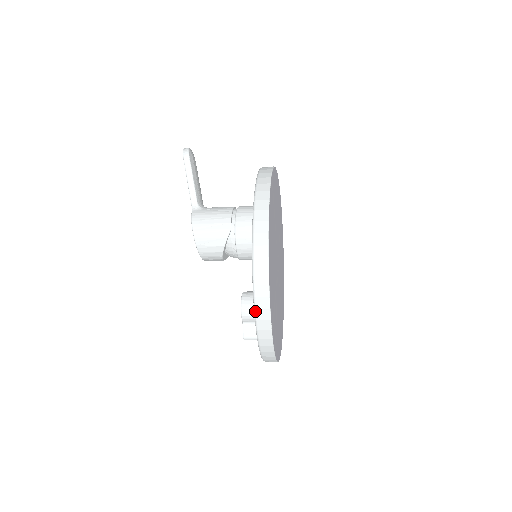
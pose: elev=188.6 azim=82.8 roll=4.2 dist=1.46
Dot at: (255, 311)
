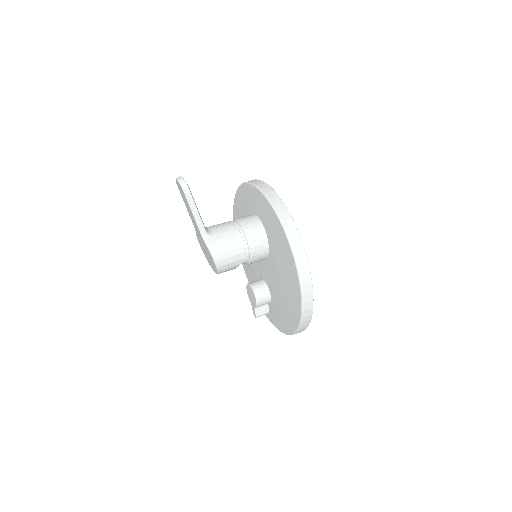
Dot at: (301, 324)
